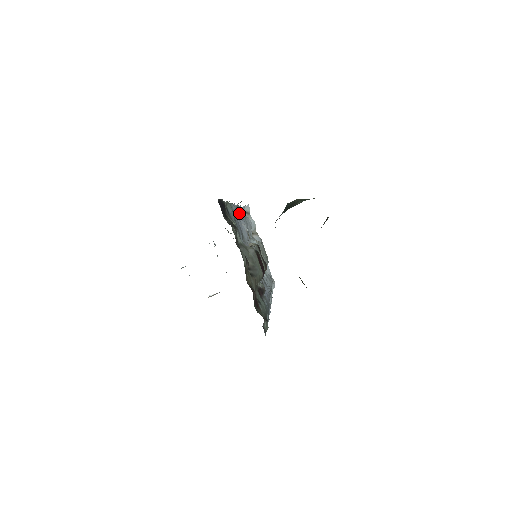
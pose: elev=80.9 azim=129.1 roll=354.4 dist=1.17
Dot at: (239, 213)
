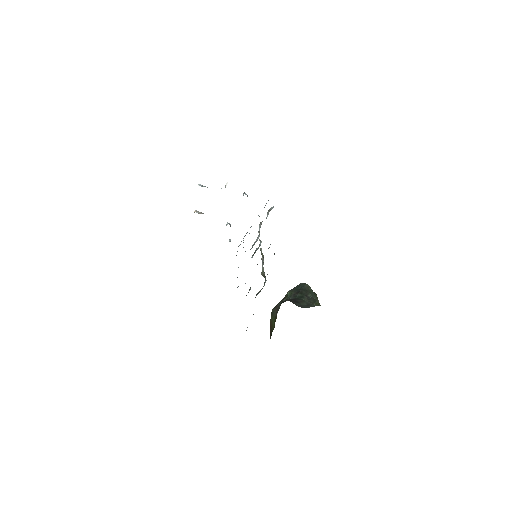
Dot at: occluded
